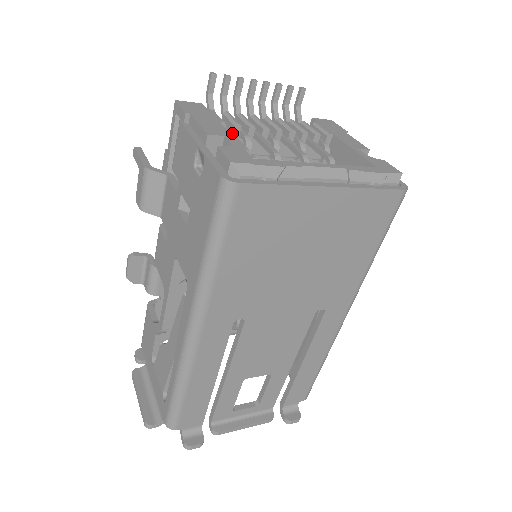
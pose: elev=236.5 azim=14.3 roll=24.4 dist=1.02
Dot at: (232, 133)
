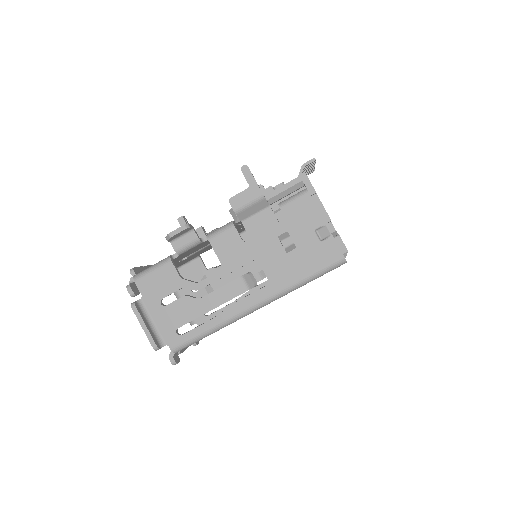
Dot at: occluded
